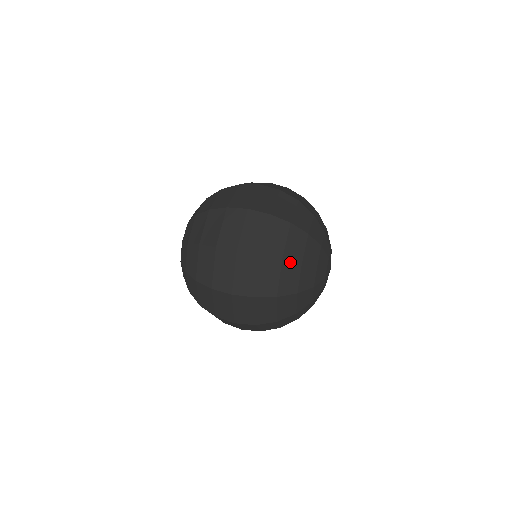
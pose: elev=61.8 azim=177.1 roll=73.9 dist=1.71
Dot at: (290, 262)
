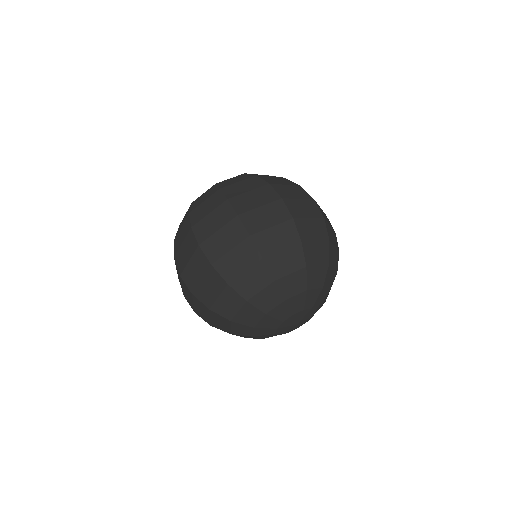
Dot at: (302, 252)
